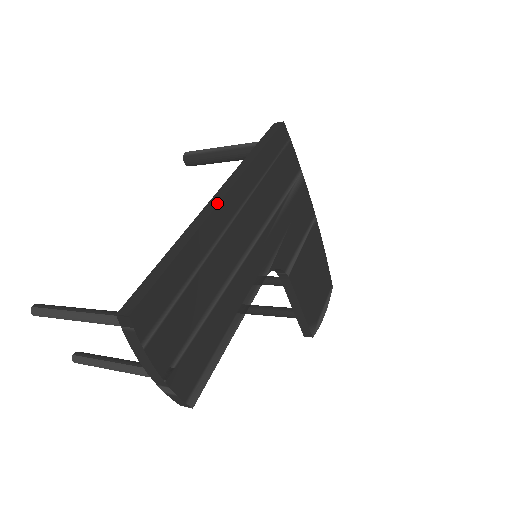
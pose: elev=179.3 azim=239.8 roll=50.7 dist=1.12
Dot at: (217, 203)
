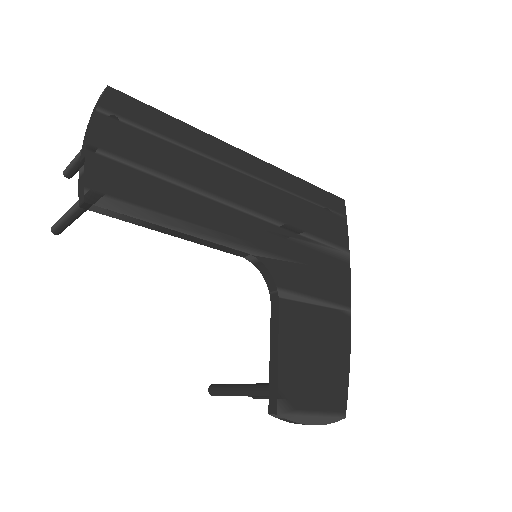
Dot at: (237, 148)
